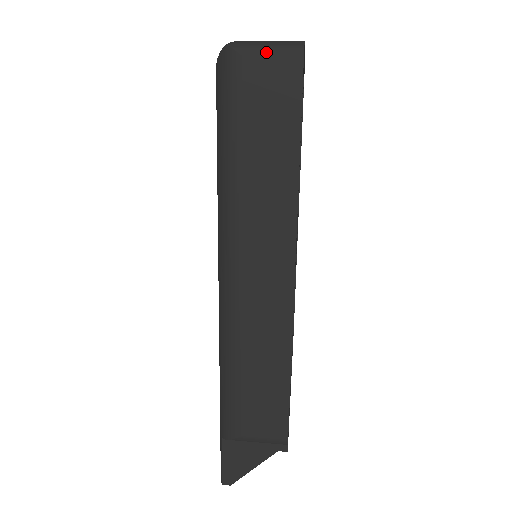
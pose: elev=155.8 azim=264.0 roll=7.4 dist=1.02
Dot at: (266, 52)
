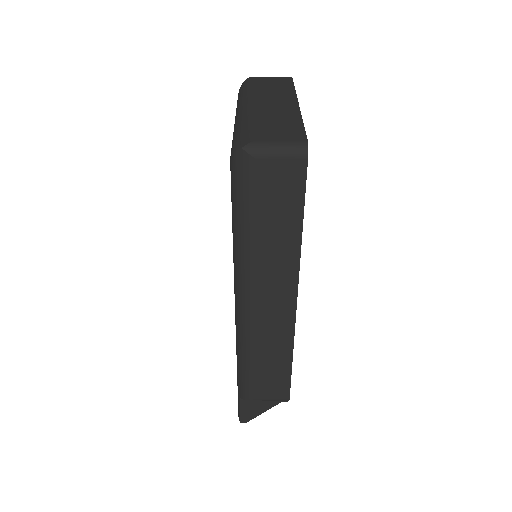
Dot at: (276, 156)
